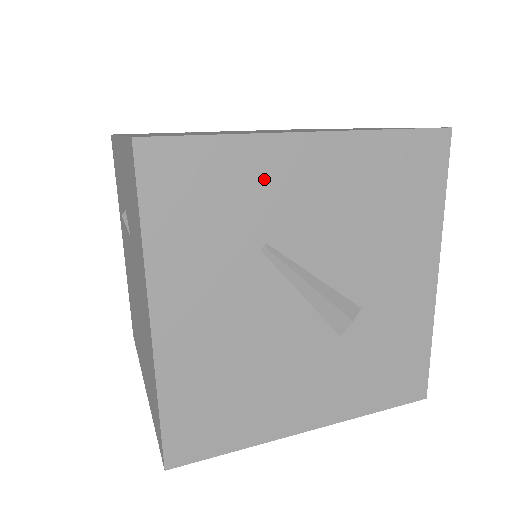
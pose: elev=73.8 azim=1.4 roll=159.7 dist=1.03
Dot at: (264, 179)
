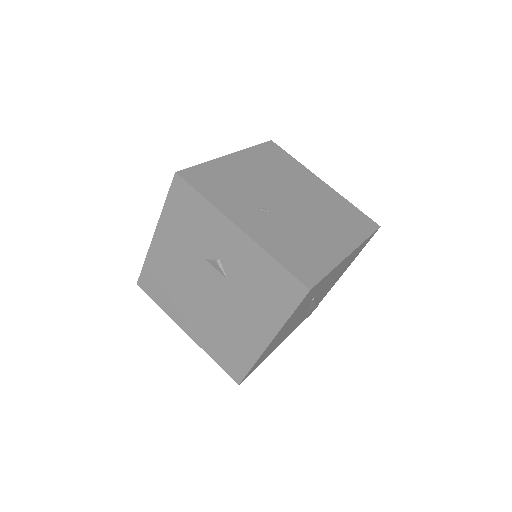
Dot at: occluded
